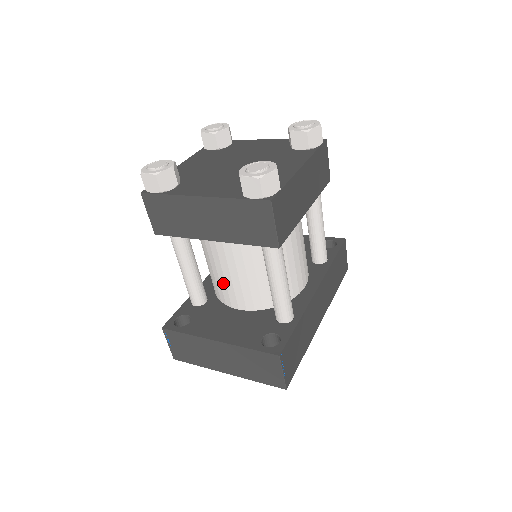
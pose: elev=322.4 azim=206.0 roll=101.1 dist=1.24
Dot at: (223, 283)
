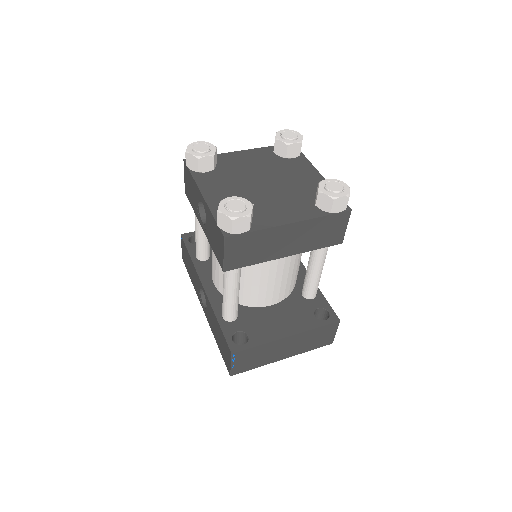
Dot at: (263, 289)
